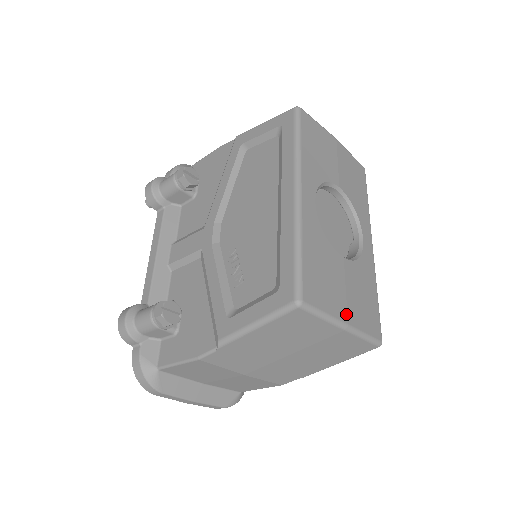
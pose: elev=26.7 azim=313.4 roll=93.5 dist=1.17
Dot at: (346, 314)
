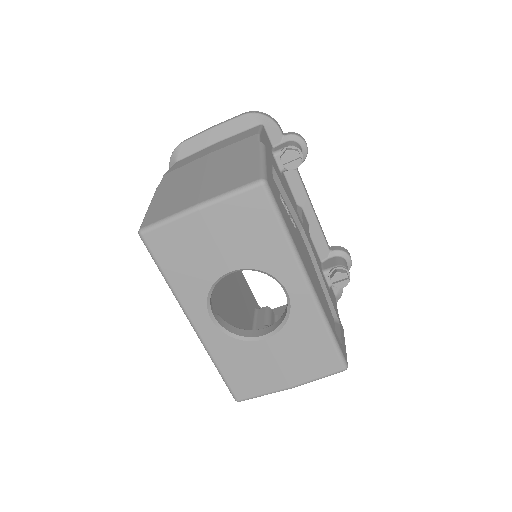
Dot at: (285, 382)
